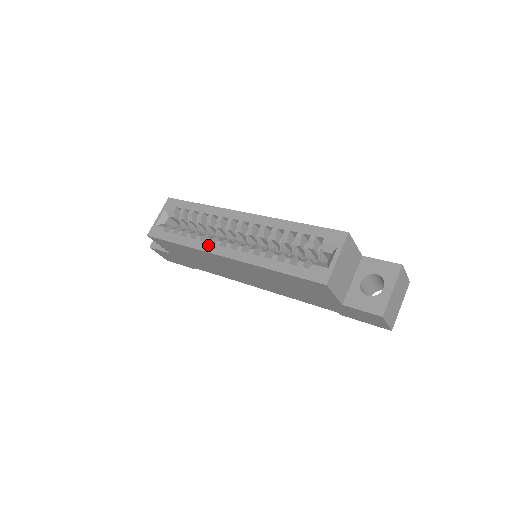
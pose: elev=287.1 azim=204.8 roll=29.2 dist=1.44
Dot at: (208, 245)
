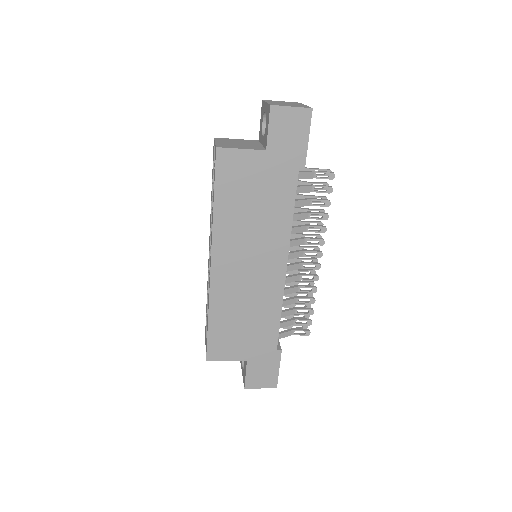
Dot at: (209, 284)
